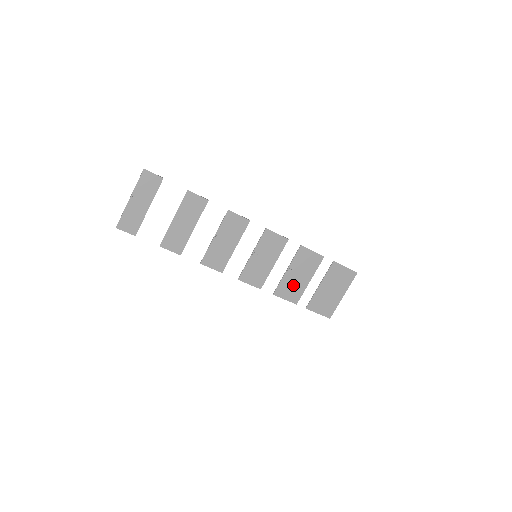
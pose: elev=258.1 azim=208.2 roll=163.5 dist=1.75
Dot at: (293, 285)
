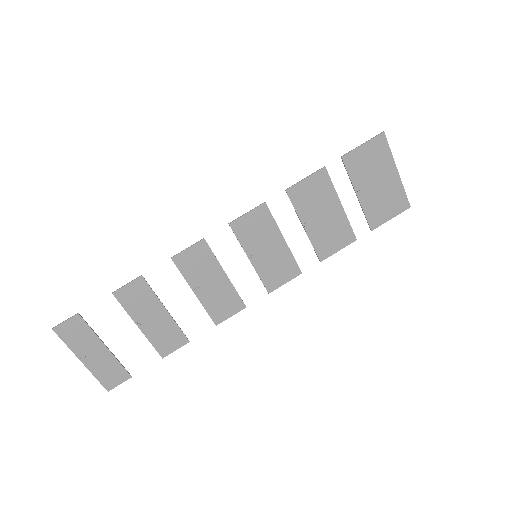
Dot at: (329, 230)
